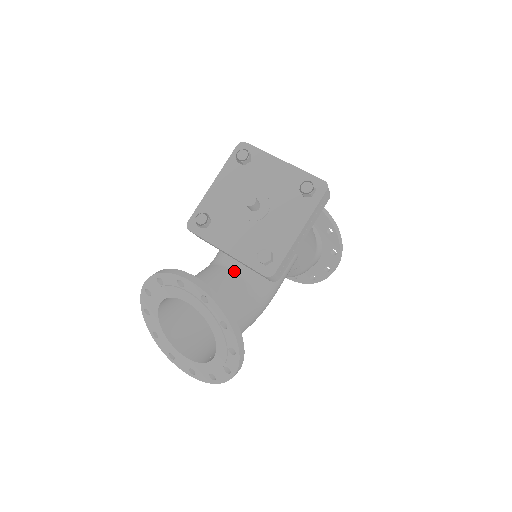
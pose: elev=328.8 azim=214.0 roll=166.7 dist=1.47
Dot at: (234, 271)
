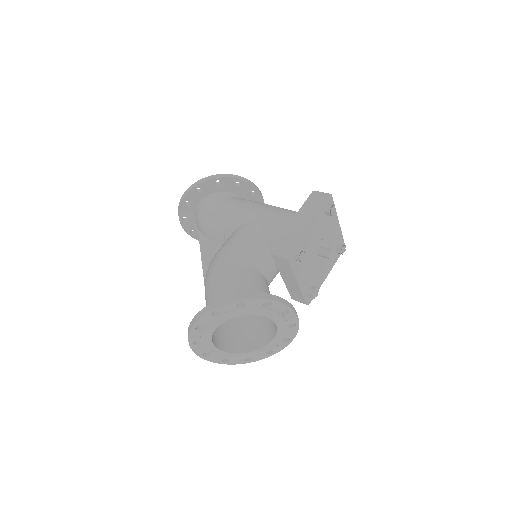
Dot at: (267, 281)
